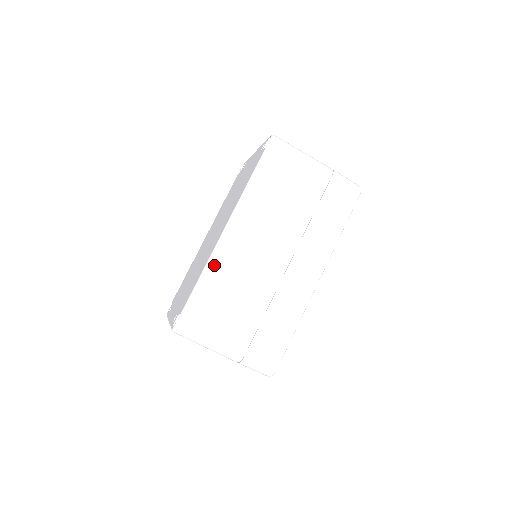
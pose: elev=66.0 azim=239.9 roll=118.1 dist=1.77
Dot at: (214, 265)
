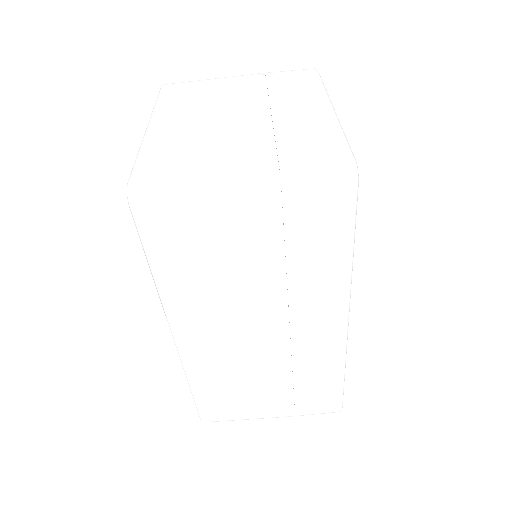
Dot at: (194, 372)
